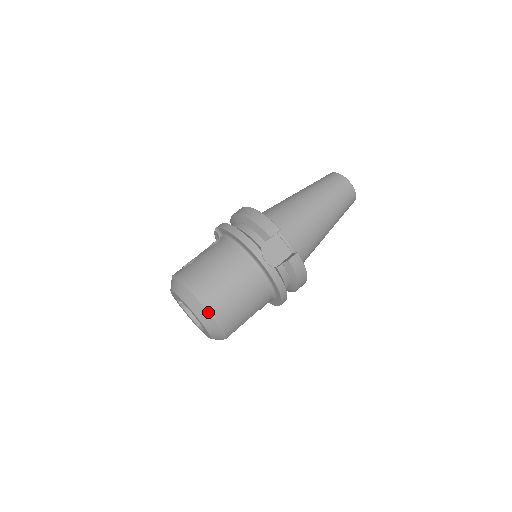
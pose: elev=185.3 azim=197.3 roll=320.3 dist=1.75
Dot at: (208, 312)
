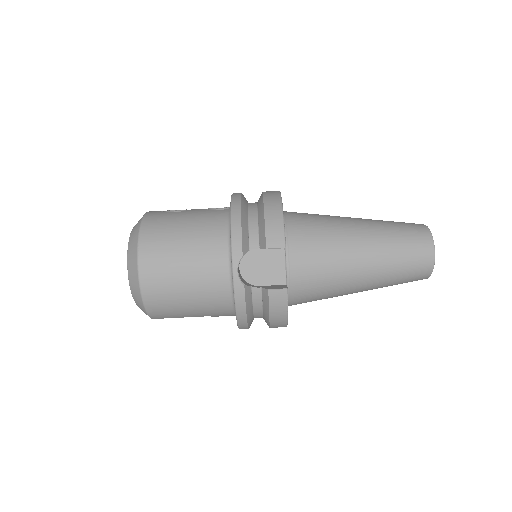
Dot at: (138, 278)
